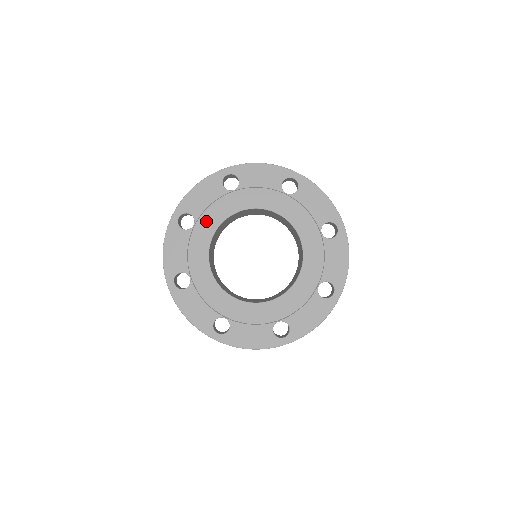
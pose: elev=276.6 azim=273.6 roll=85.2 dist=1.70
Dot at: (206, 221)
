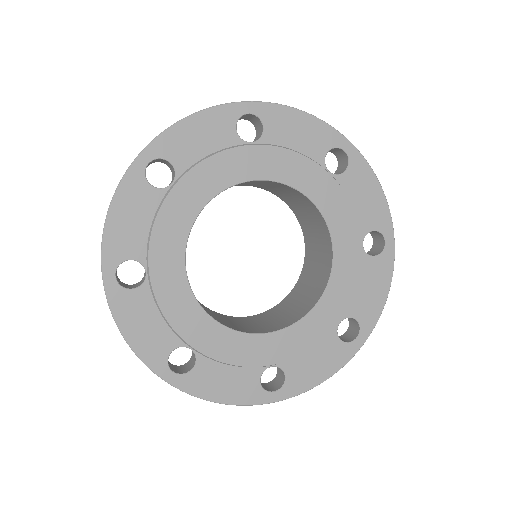
Dot at: (196, 182)
